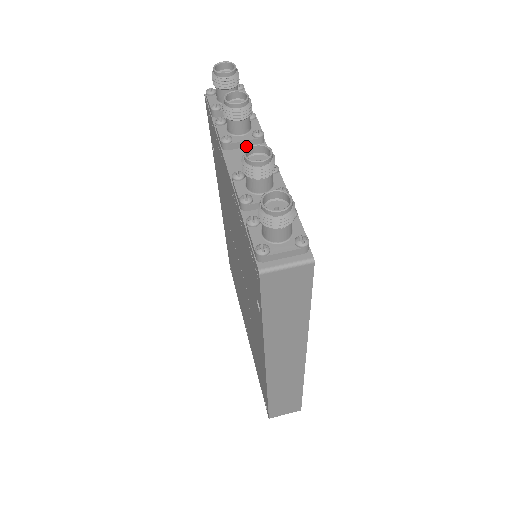
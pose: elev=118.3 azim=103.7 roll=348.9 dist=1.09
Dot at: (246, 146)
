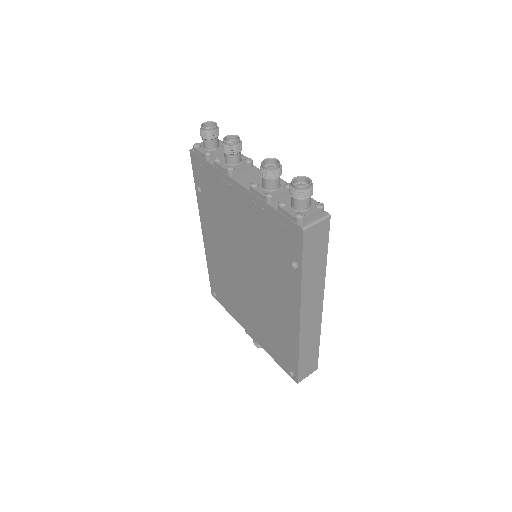
Dot at: (243, 170)
